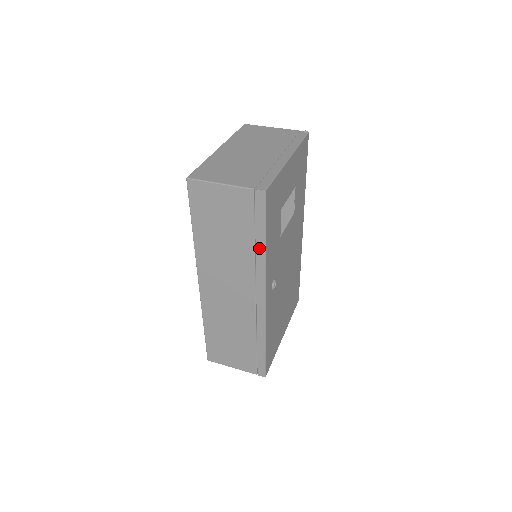
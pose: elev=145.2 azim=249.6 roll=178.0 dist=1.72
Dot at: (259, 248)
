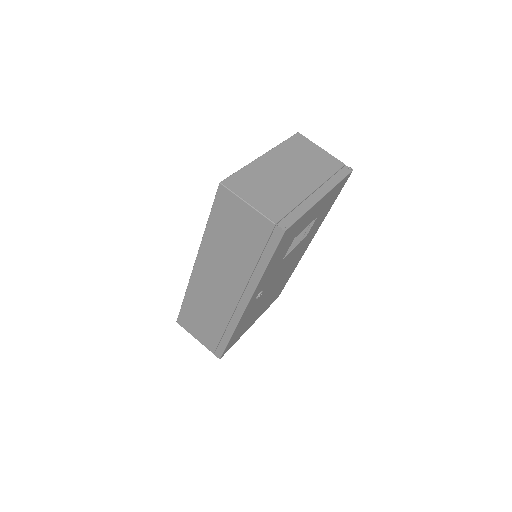
Dot at: (259, 269)
